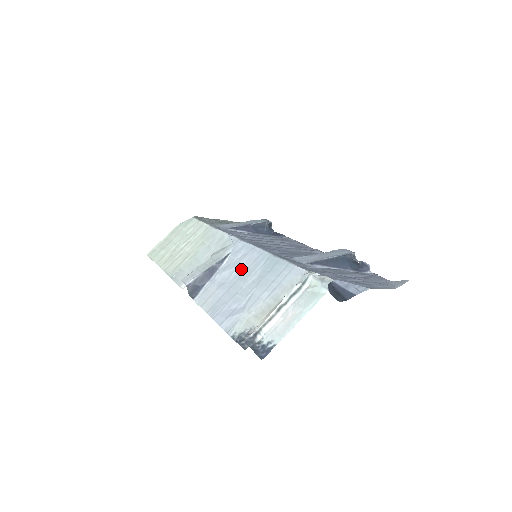
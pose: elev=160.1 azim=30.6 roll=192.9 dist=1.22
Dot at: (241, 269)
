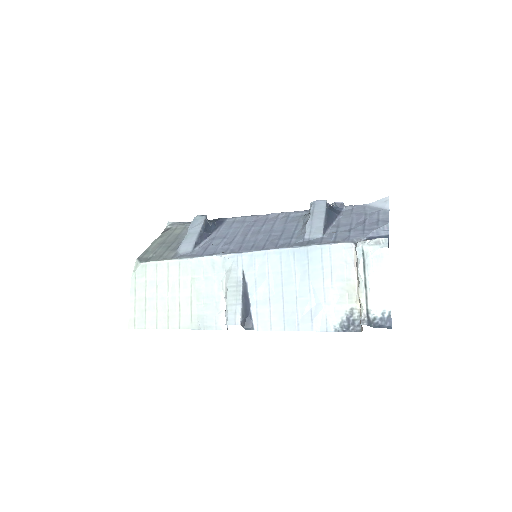
Dot at: (275, 277)
